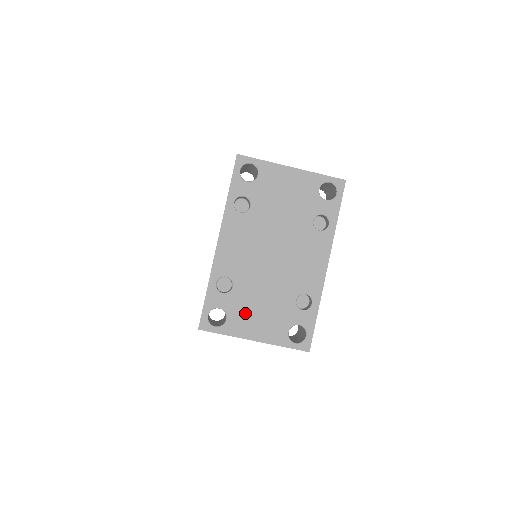
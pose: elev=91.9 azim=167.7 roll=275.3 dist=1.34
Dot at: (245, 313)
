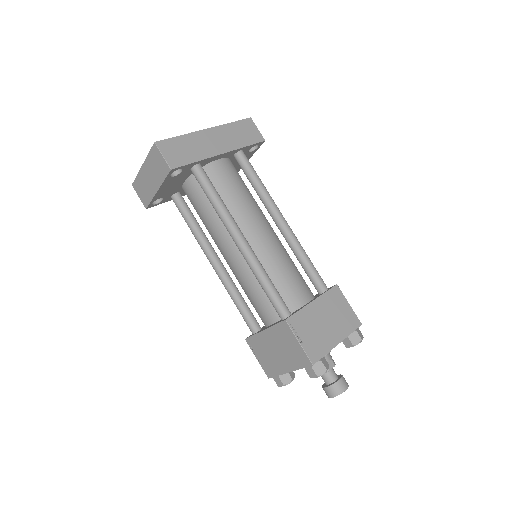
Dot at: occluded
